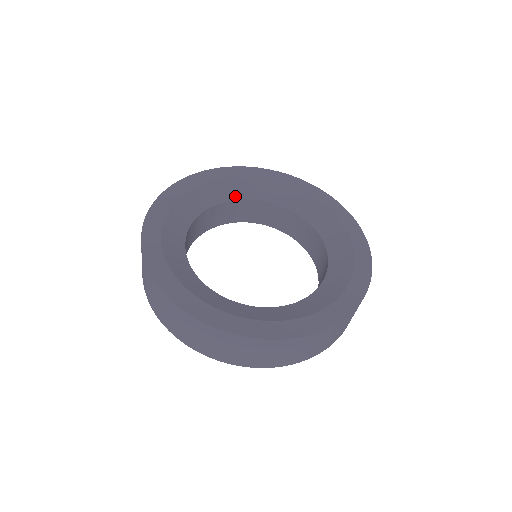
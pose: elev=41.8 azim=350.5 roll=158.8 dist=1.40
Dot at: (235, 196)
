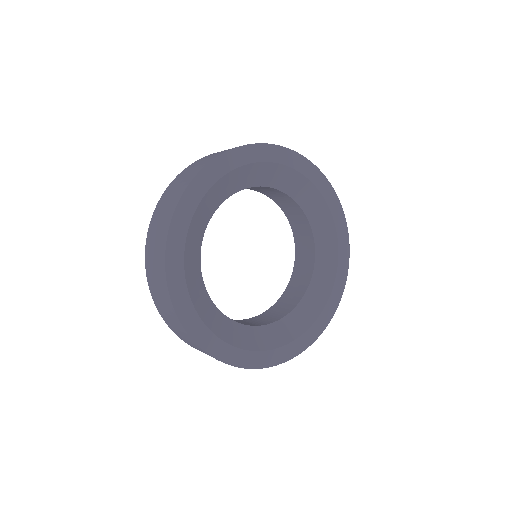
Dot at: (205, 224)
